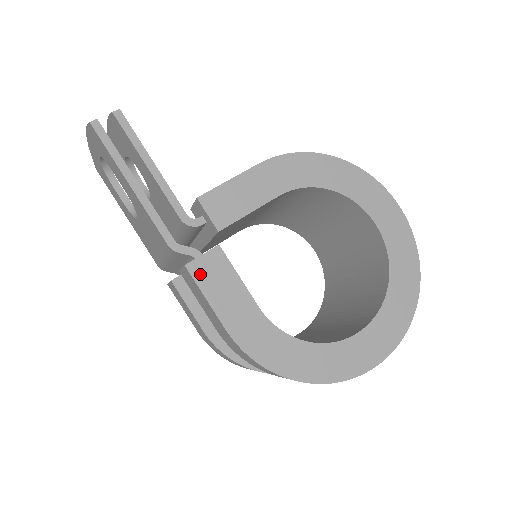
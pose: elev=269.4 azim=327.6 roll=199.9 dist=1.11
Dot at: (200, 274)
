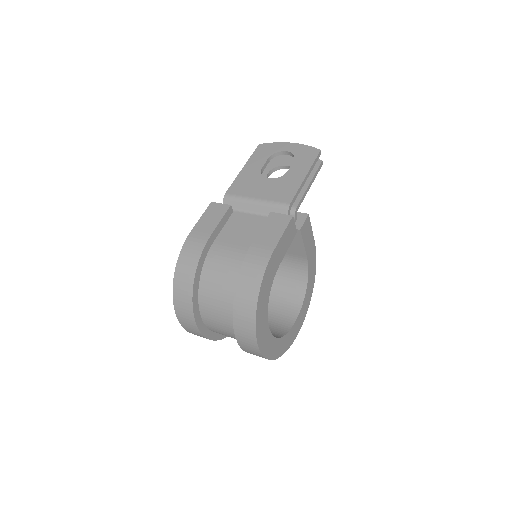
Dot at: (290, 225)
